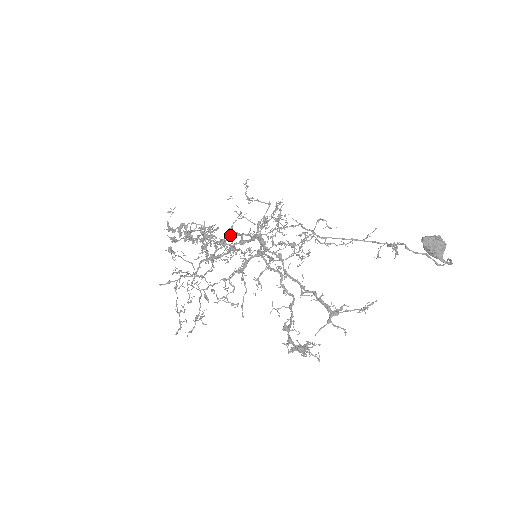
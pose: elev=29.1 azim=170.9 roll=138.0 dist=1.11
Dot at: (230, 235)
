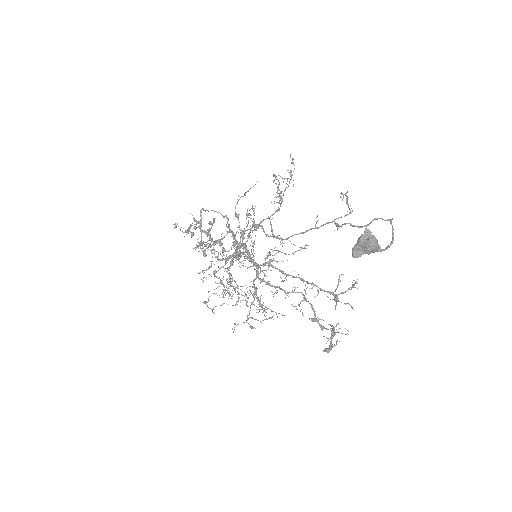
Dot at: occluded
